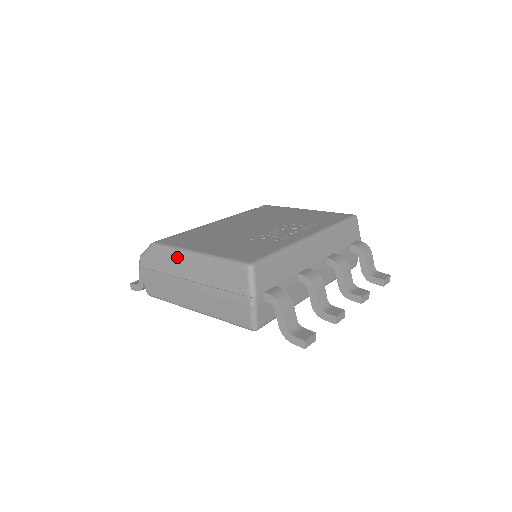
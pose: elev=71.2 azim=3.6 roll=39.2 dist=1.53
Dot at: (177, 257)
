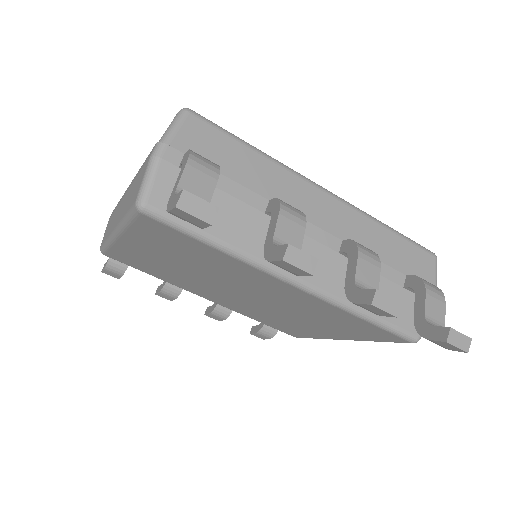
Dot at: occluded
